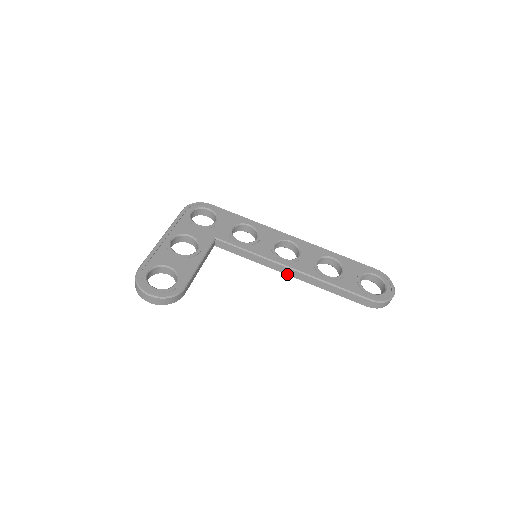
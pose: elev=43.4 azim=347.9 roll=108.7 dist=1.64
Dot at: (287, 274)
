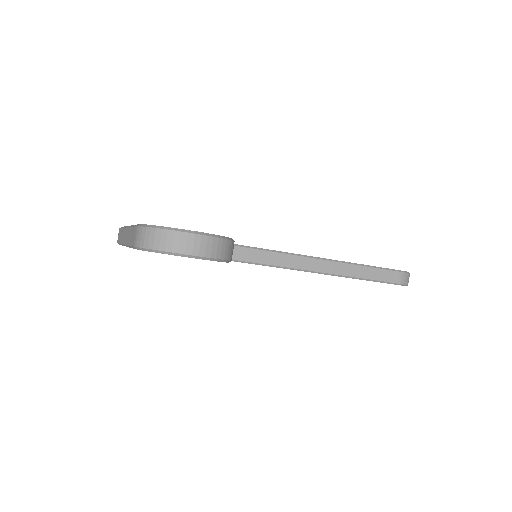
Dot at: (303, 269)
